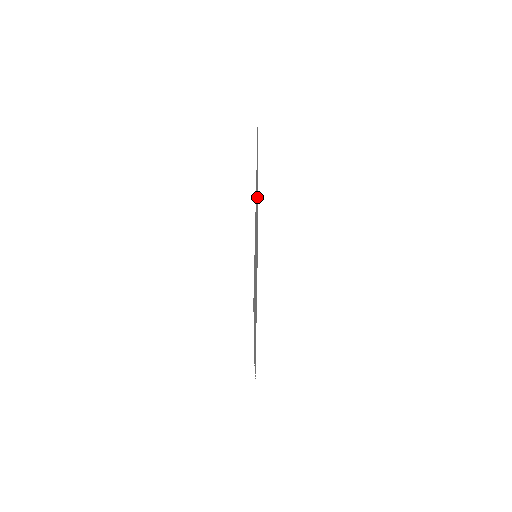
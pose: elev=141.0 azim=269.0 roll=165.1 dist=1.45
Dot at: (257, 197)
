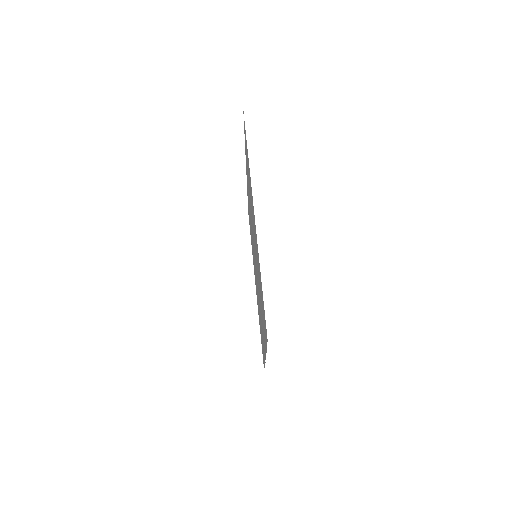
Dot at: (247, 179)
